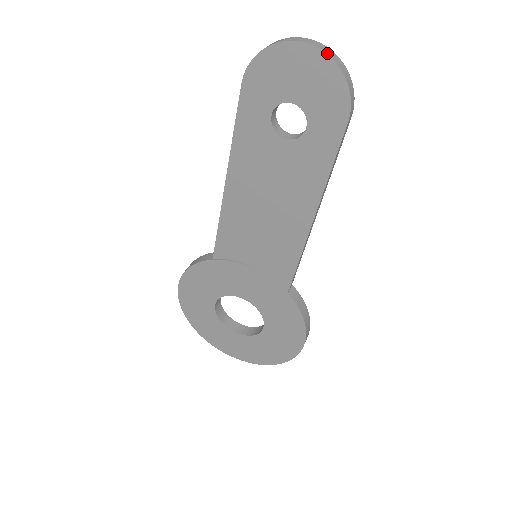
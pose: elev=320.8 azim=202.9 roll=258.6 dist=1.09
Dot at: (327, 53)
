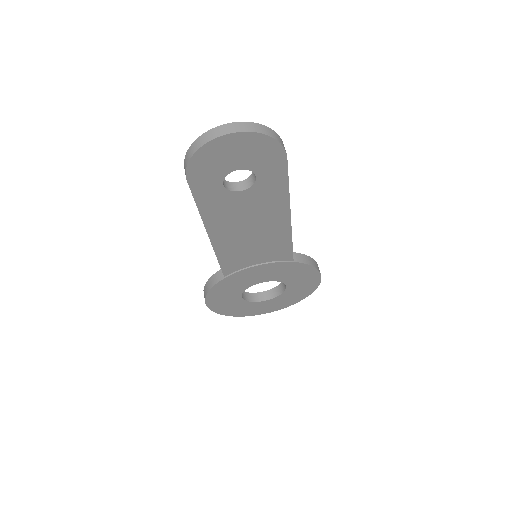
Dot at: (247, 130)
